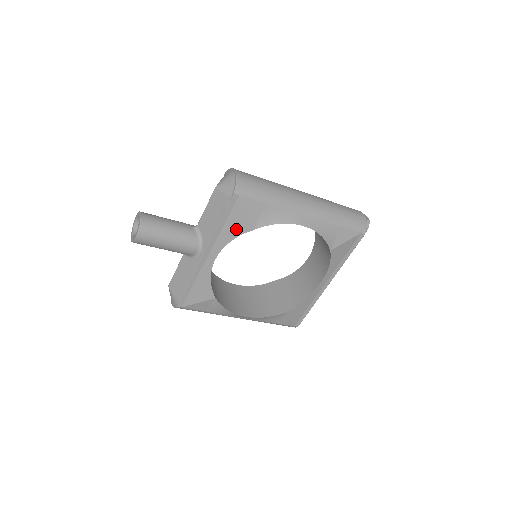
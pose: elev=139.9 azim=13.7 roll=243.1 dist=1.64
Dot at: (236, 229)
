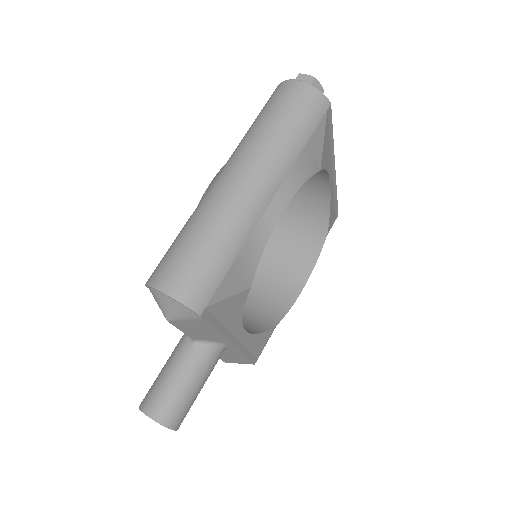
Dot at: (236, 309)
